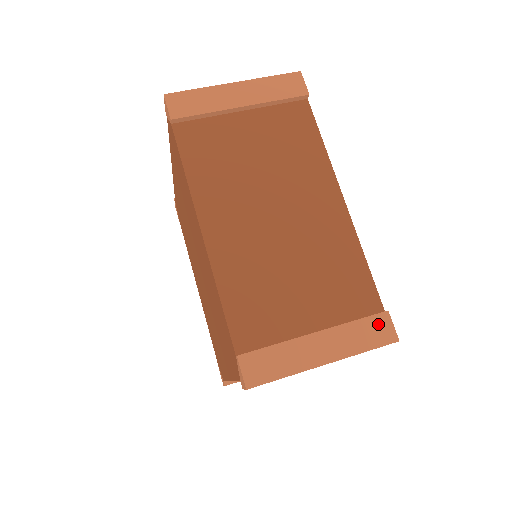
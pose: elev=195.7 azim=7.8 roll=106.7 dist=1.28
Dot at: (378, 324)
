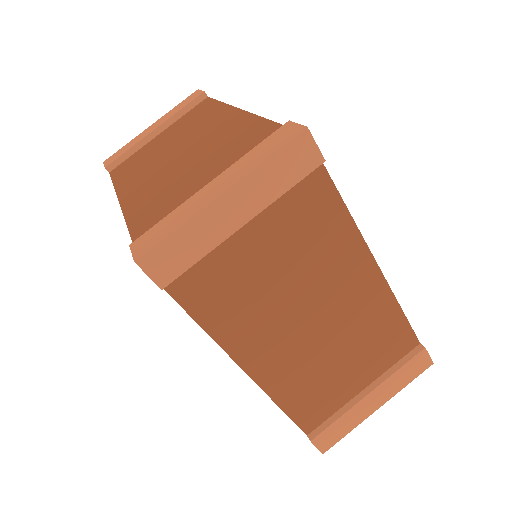
Dot at: (279, 134)
